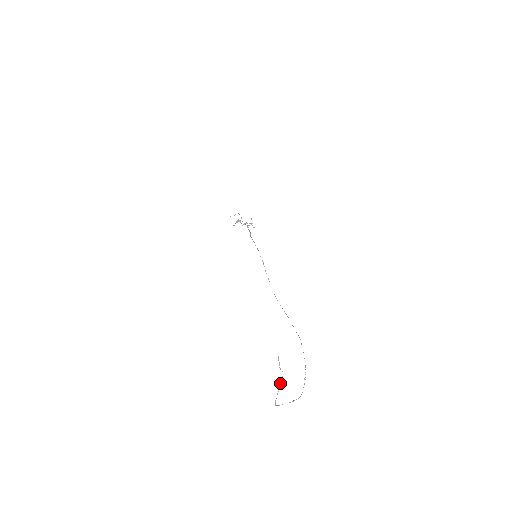
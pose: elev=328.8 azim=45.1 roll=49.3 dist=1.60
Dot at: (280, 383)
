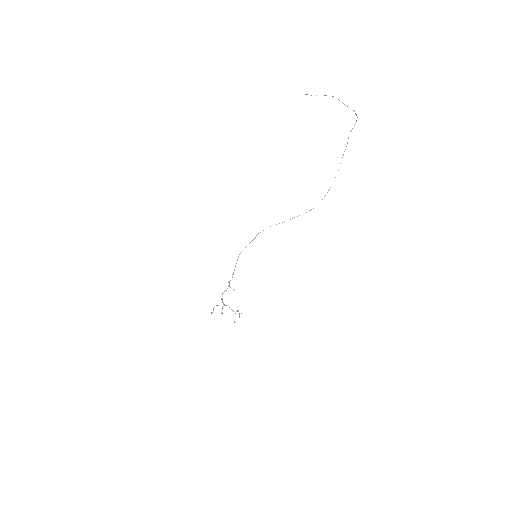
Dot at: occluded
